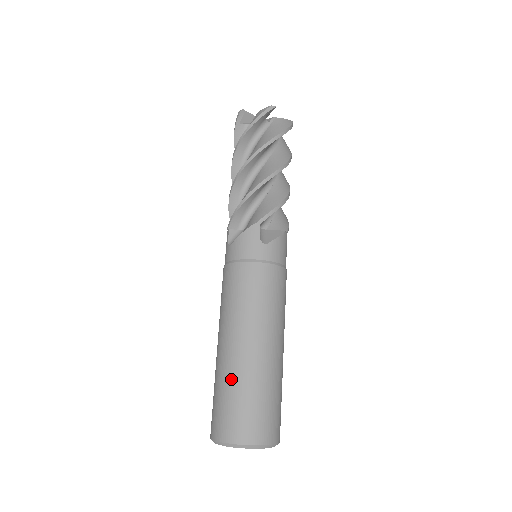
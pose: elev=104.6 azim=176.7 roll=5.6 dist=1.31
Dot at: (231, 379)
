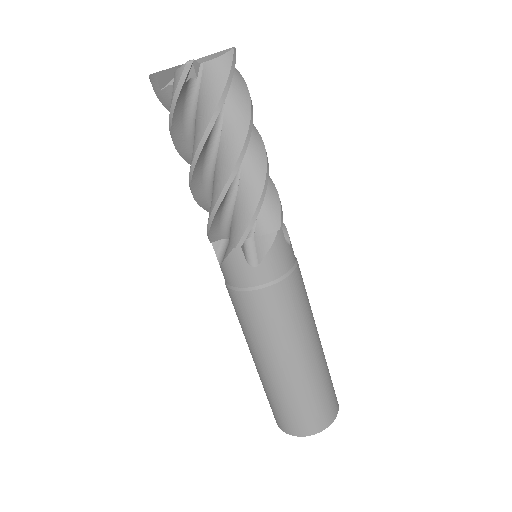
Dot at: (313, 385)
